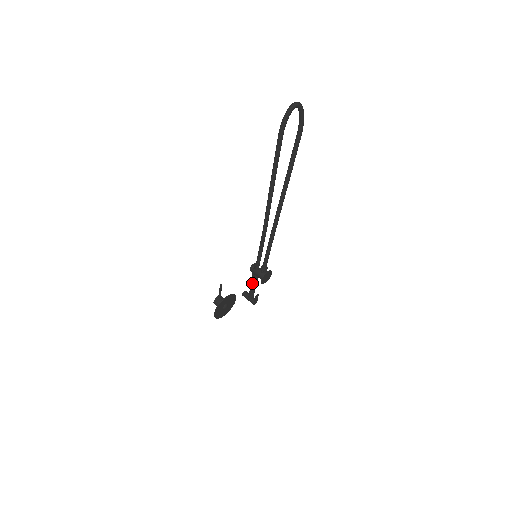
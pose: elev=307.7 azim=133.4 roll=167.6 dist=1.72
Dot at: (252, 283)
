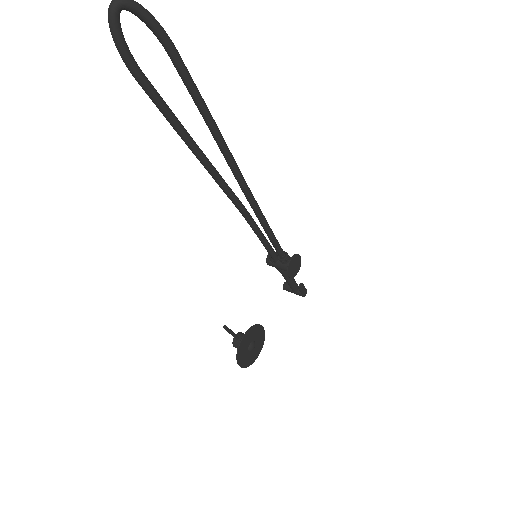
Dot at: occluded
